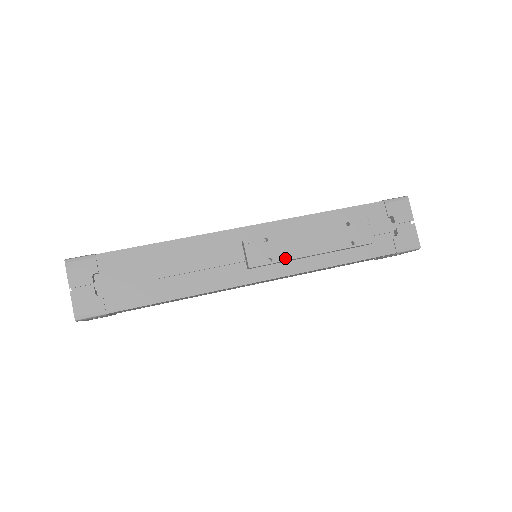
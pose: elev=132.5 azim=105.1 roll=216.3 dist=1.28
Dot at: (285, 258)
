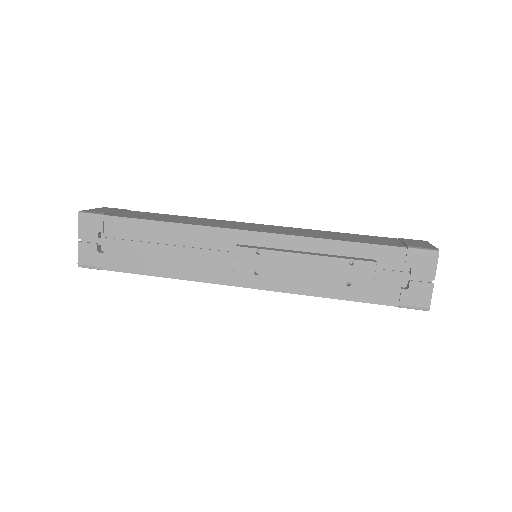
Dot at: (272, 276)
